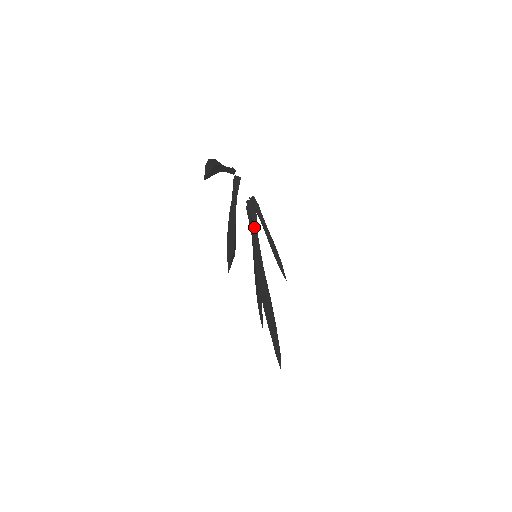
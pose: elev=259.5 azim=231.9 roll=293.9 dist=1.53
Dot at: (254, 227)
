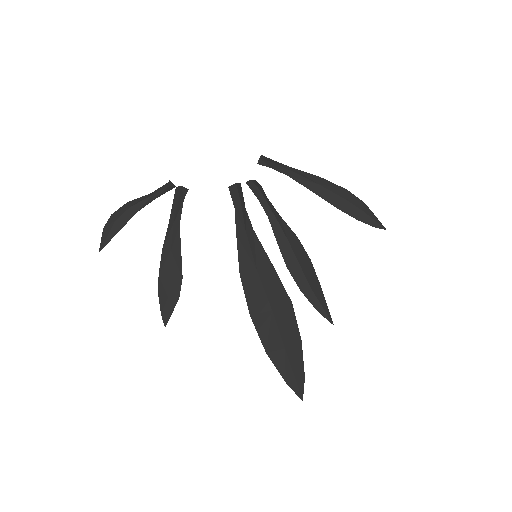
Dot at: (239, 222)
